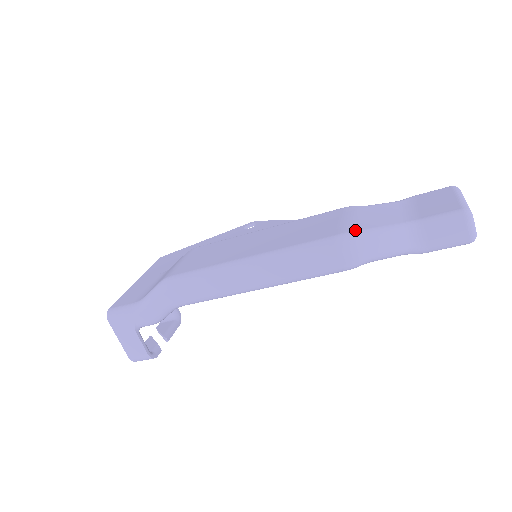
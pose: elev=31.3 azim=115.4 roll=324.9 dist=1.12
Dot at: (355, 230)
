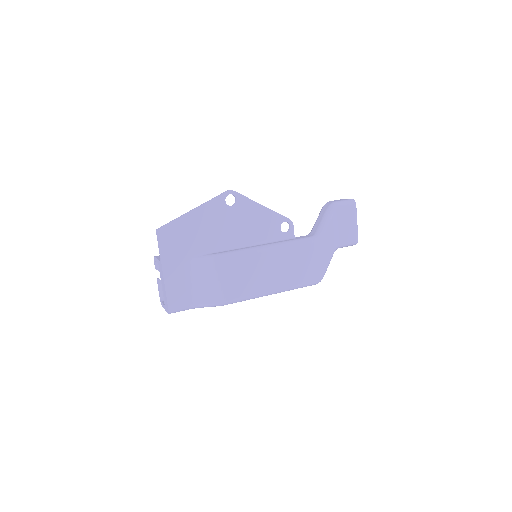
Dot at: (324, 274)
